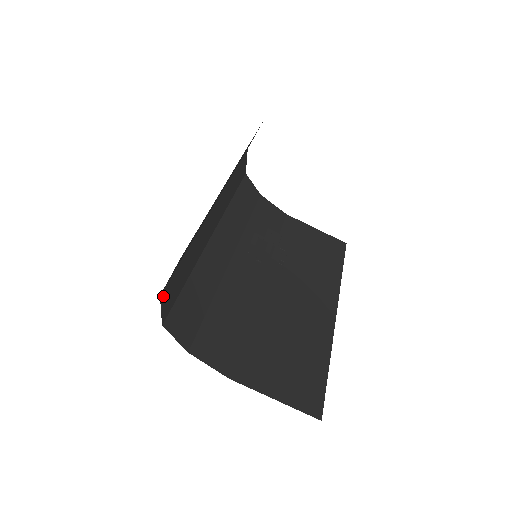
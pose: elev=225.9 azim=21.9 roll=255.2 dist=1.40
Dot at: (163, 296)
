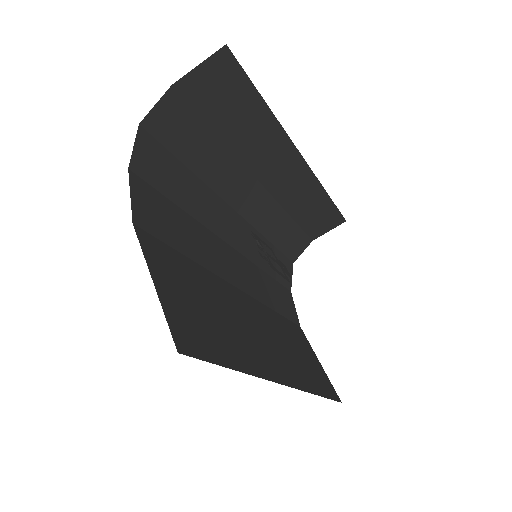
Dot at: (171, 98)
